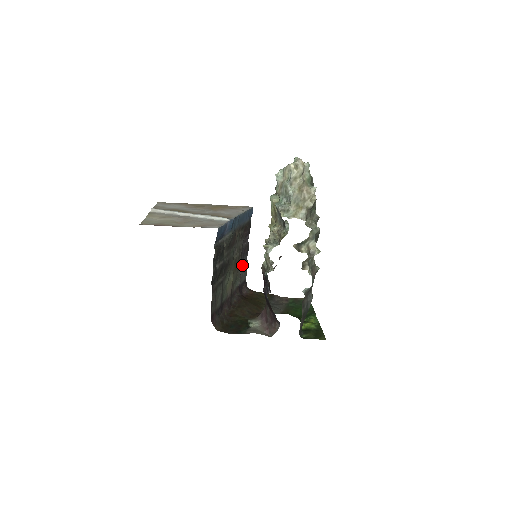
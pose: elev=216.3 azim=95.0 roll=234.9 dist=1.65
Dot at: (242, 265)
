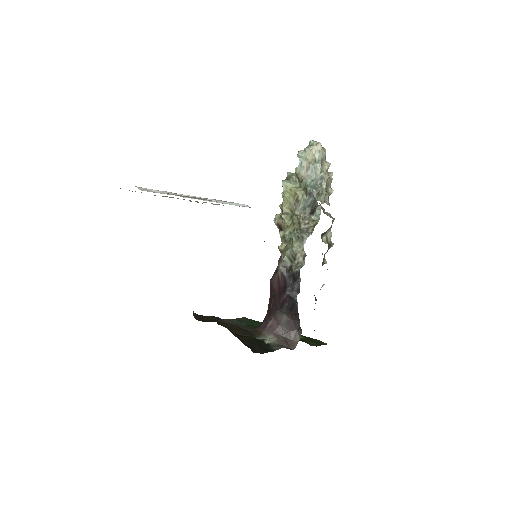
Dot at: occluded
